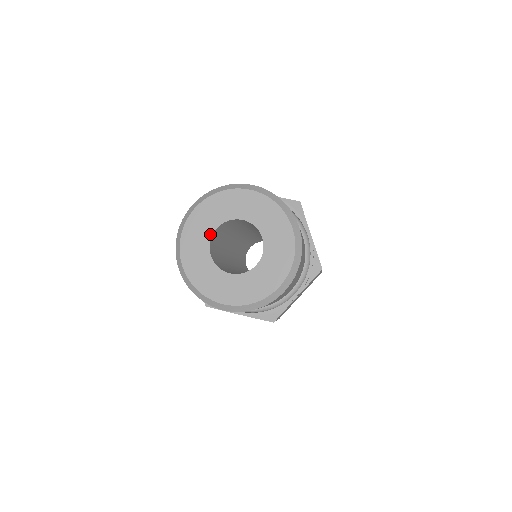
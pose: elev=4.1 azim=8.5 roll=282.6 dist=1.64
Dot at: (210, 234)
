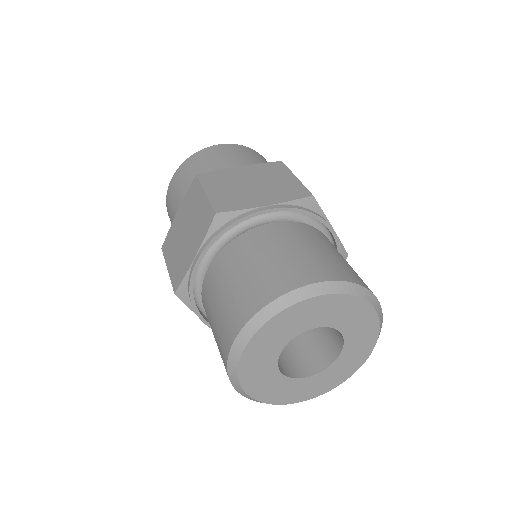
Dot at: (303, 330)
